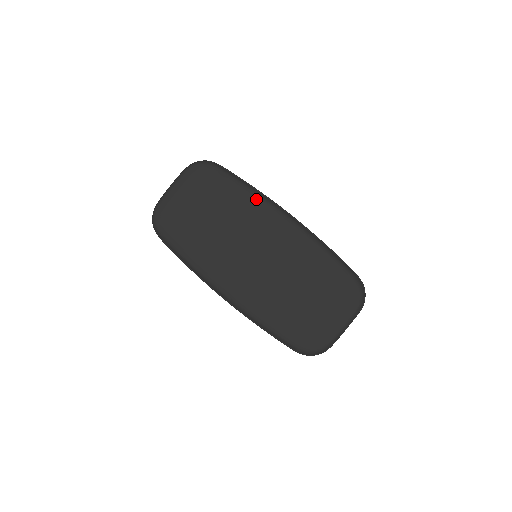
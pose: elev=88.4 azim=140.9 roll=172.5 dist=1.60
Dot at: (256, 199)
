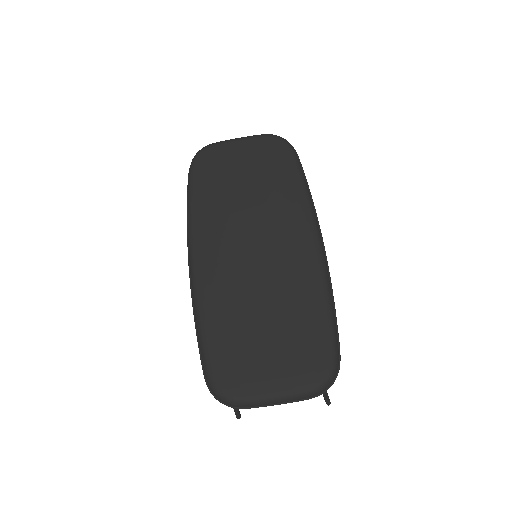
Dot at: (303, 202)
